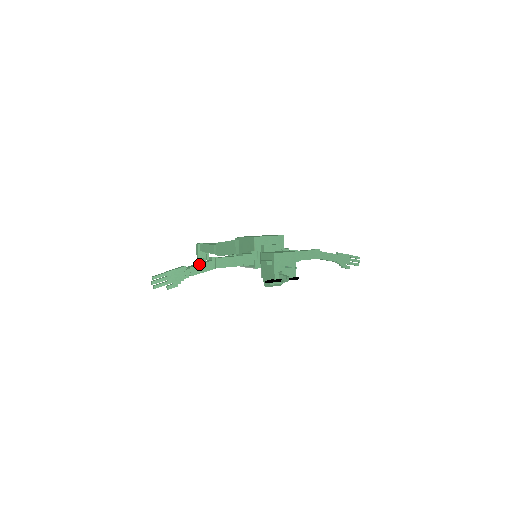
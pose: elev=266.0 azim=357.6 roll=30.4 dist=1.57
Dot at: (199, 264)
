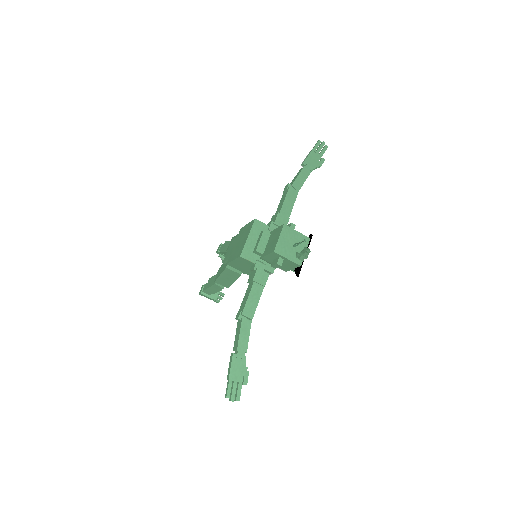
Dot at: (238, 337)
